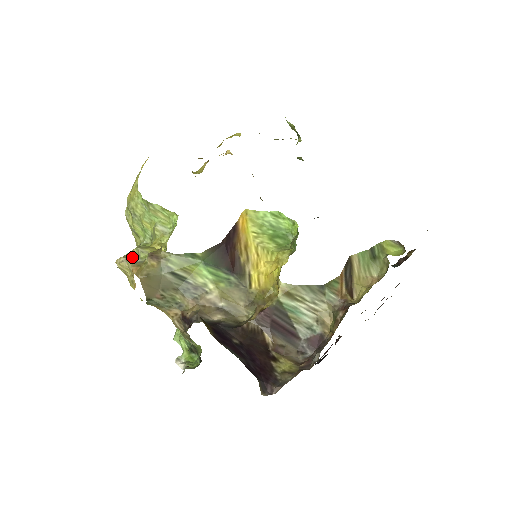
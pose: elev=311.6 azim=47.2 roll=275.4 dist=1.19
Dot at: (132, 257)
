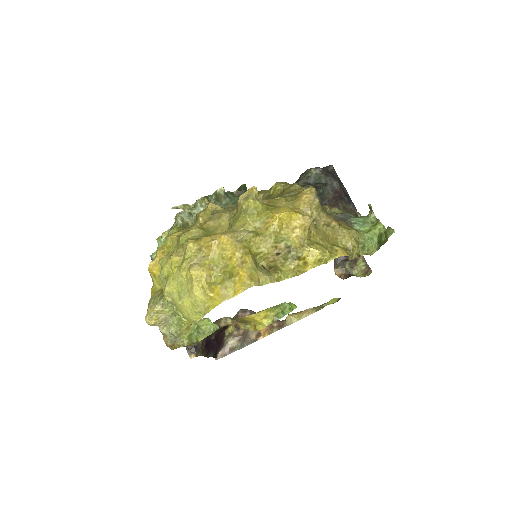
Dot at: (164, 325)
